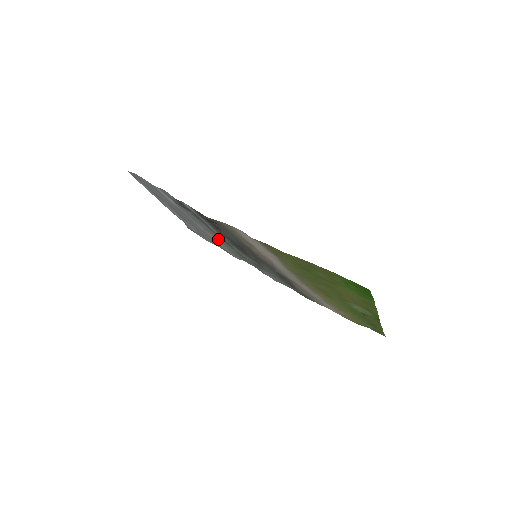
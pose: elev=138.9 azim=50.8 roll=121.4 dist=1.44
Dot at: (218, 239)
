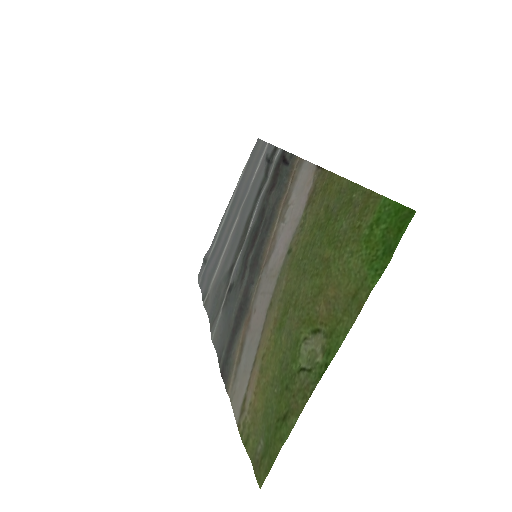
Dot at: (230, 251)
